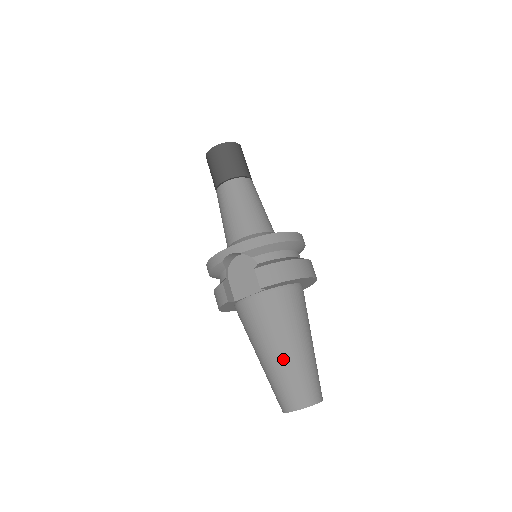
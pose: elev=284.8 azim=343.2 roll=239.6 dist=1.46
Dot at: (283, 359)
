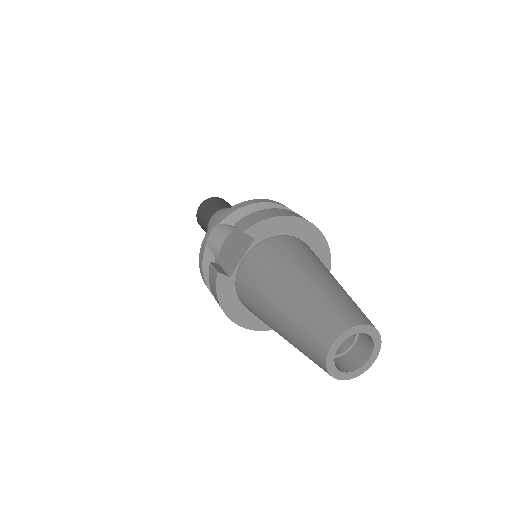
Dot at: (296, 293)
